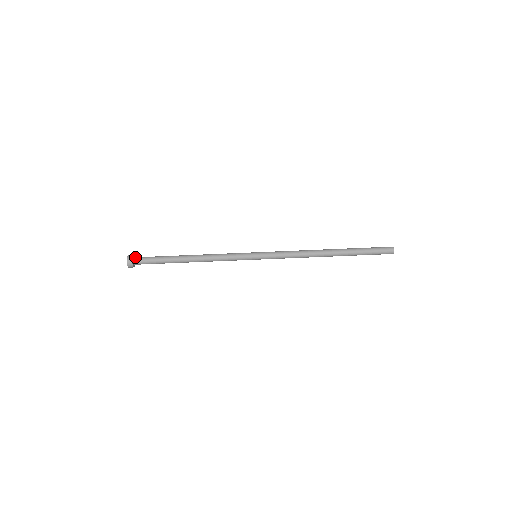
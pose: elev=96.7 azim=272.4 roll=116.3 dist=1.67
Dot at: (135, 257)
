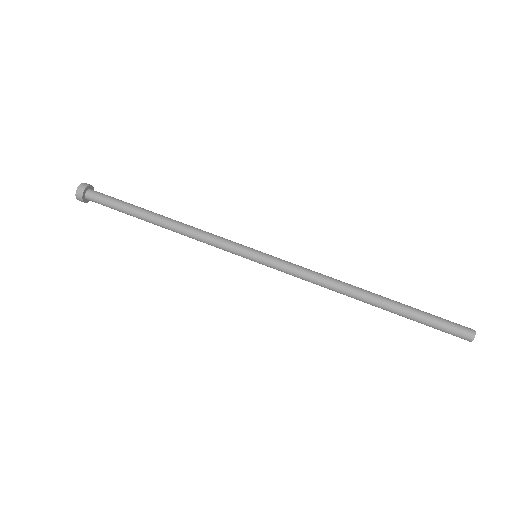
Dot at: (93, 190)
